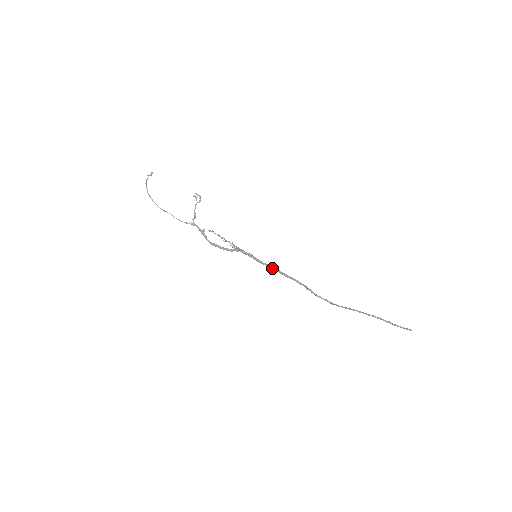
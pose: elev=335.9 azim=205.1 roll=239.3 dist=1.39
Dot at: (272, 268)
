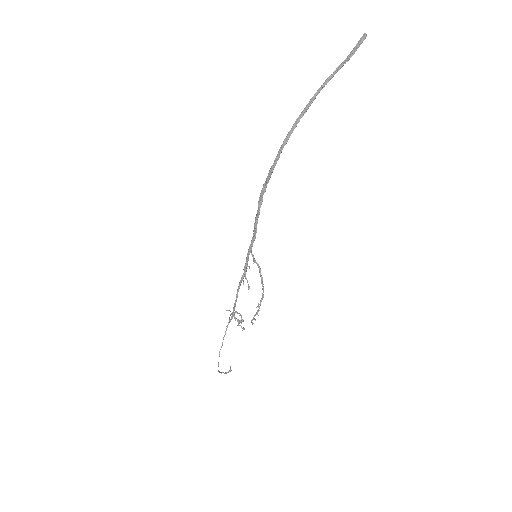
Dot at: (254, 230)
